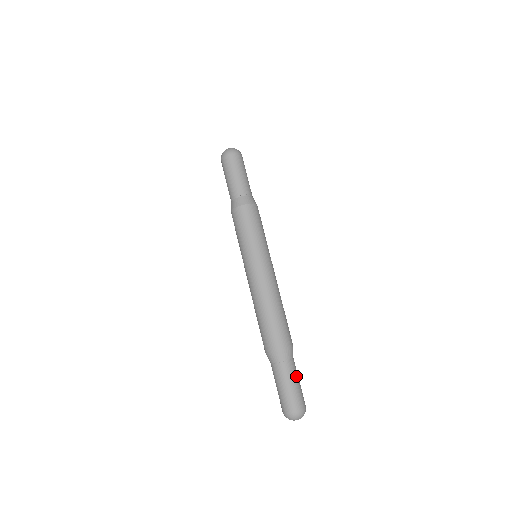
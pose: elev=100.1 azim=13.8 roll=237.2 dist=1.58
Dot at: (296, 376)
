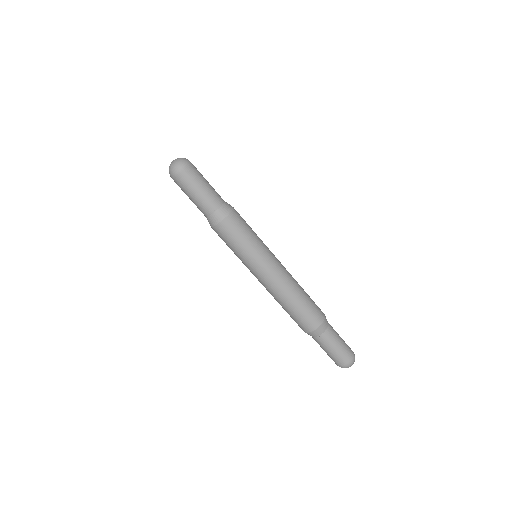
Dot at: (338, 334)
